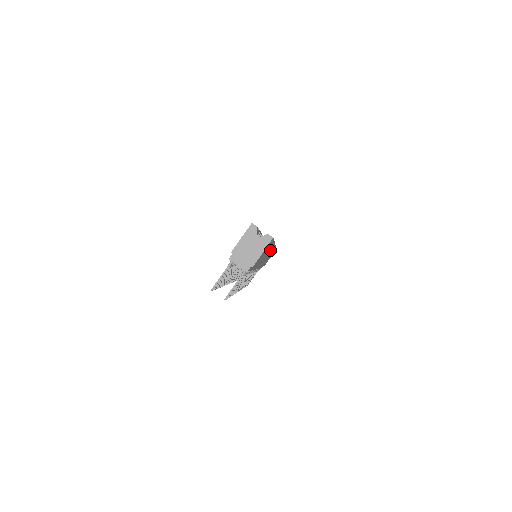
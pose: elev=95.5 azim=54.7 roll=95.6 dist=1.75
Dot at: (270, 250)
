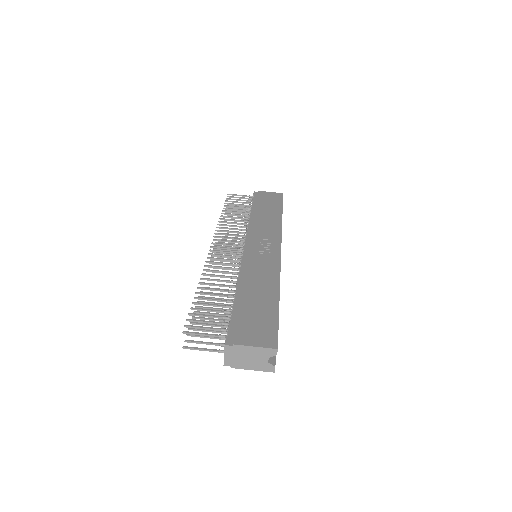
Dot at: occluded
